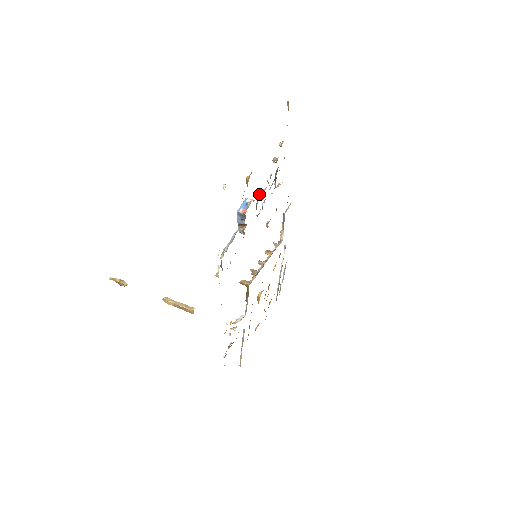
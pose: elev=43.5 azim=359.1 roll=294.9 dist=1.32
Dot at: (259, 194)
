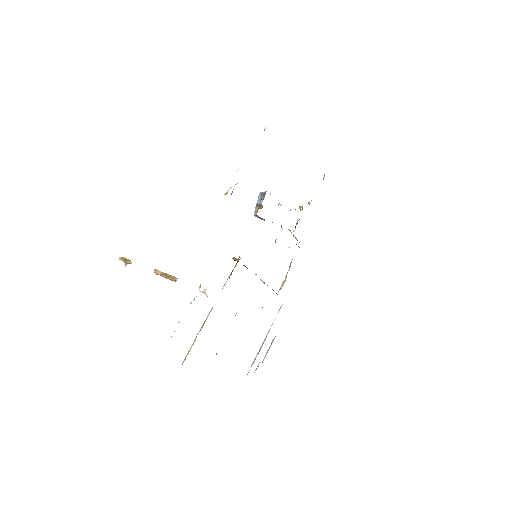
Dot at: (281, 204)
